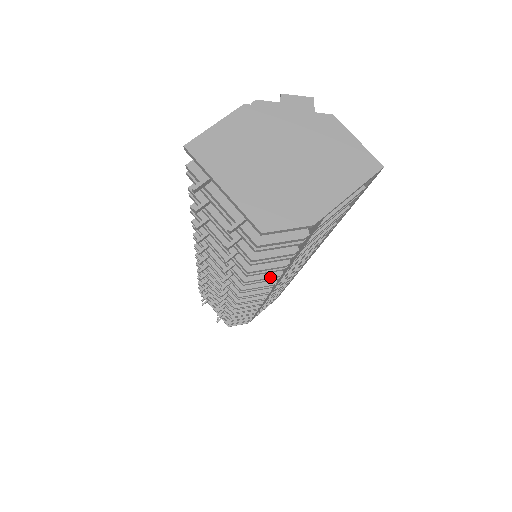
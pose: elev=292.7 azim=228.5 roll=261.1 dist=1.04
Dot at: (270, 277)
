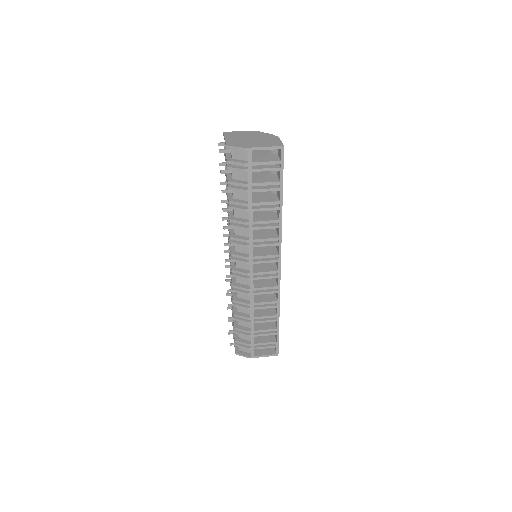
Dot at: (242, 221)
